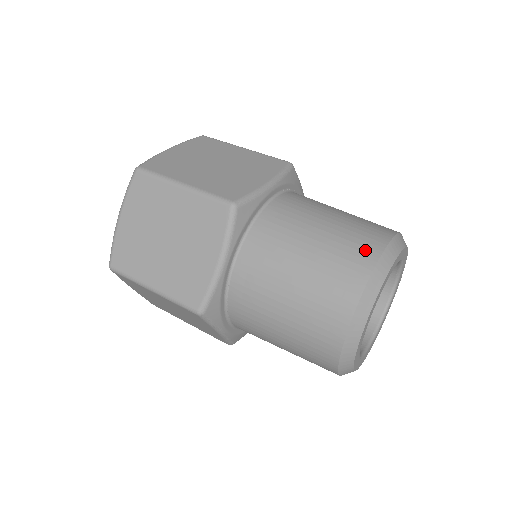
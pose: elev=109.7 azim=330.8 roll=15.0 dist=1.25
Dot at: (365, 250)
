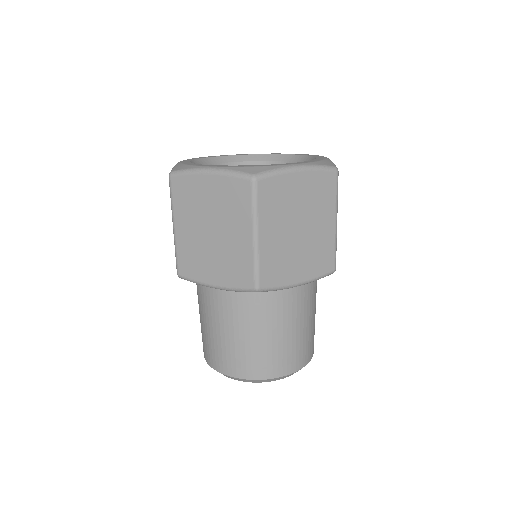
Dot at: (275, 368)
